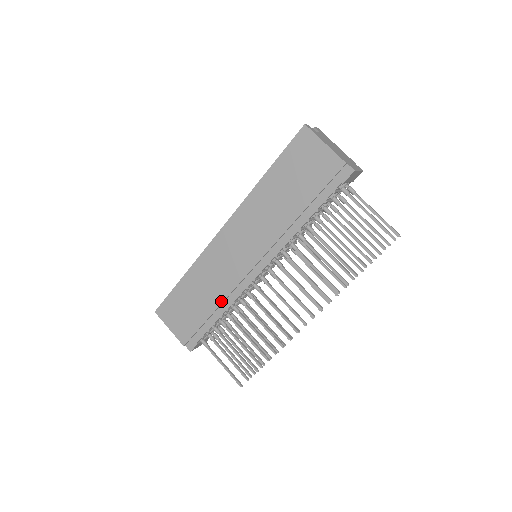
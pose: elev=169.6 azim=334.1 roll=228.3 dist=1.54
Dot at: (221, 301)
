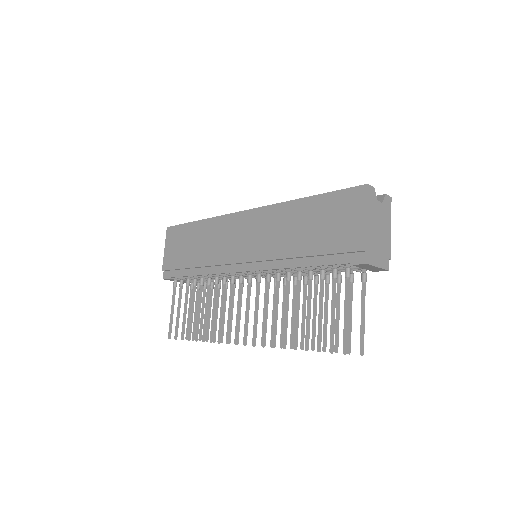
Dot at: (204, 264)
